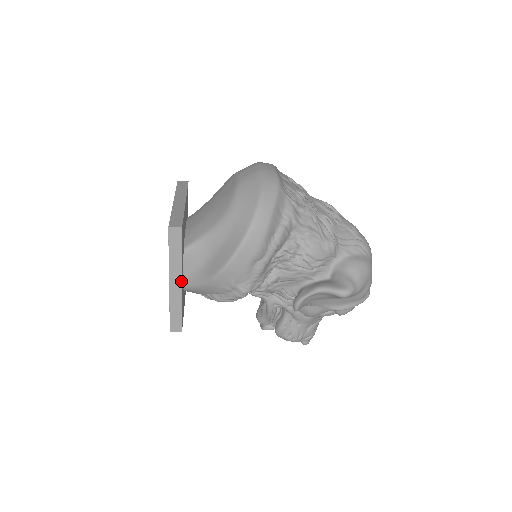
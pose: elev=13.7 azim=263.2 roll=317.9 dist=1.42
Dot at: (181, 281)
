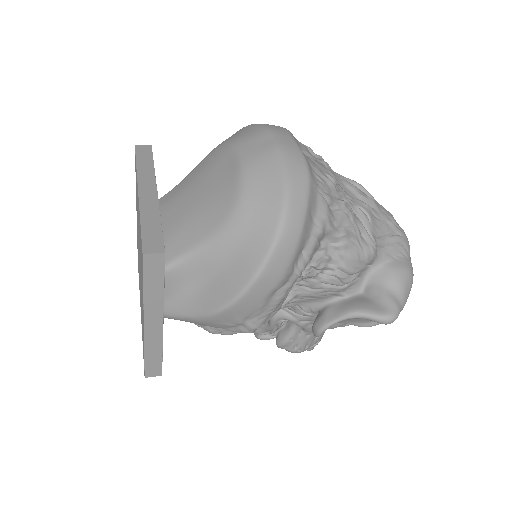
Dot at: (162, 320)
